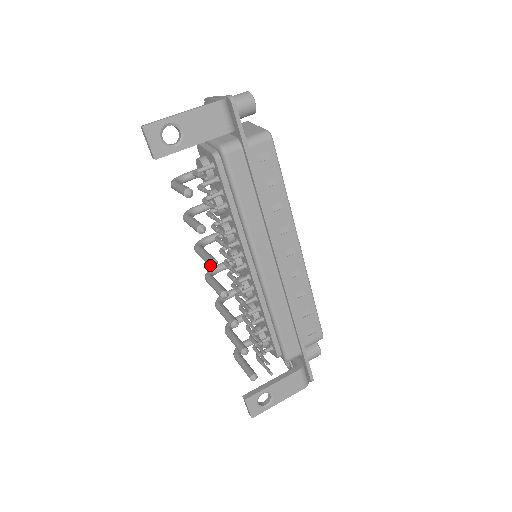
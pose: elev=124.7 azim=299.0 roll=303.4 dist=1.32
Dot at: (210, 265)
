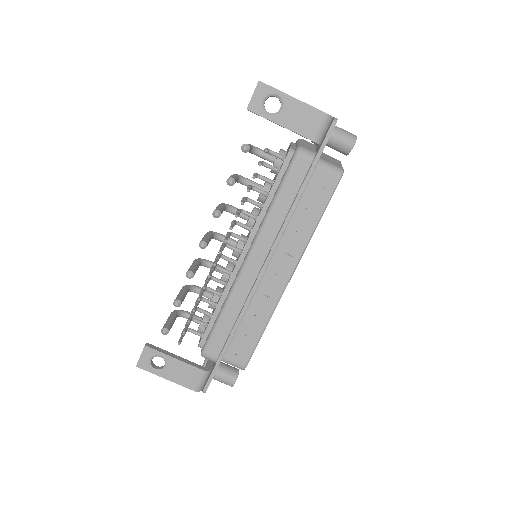
Dot at: (213, 212)
